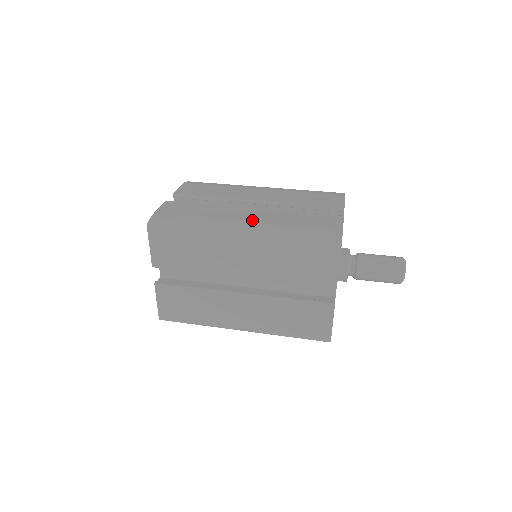
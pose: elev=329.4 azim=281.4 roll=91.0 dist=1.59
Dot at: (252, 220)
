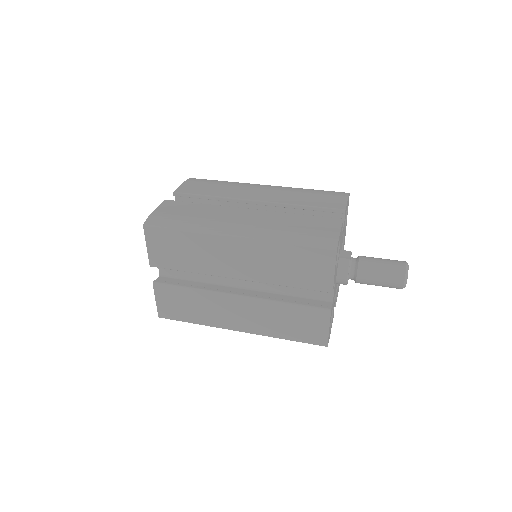
Dot at: (248, 222)
